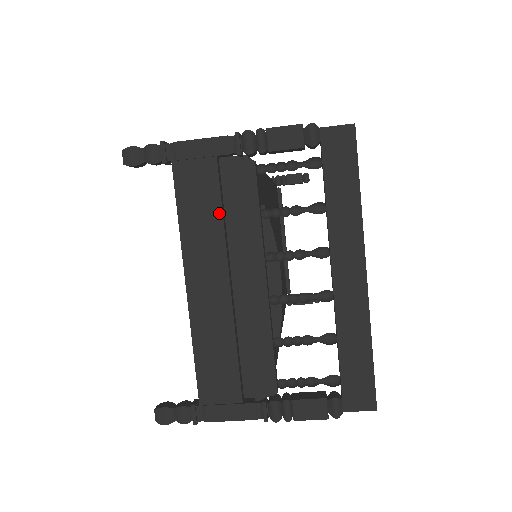
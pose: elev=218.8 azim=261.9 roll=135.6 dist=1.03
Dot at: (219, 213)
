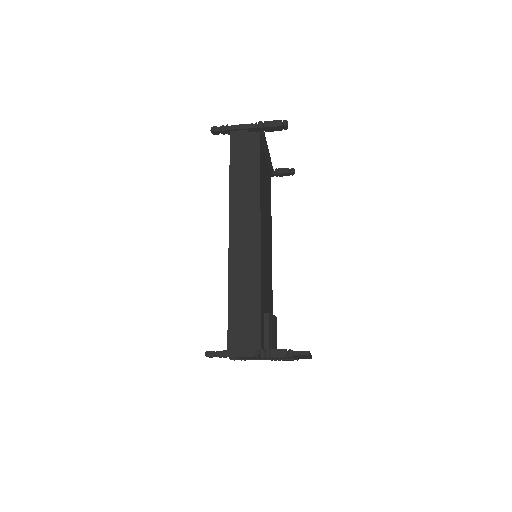
Dot at: occluded
